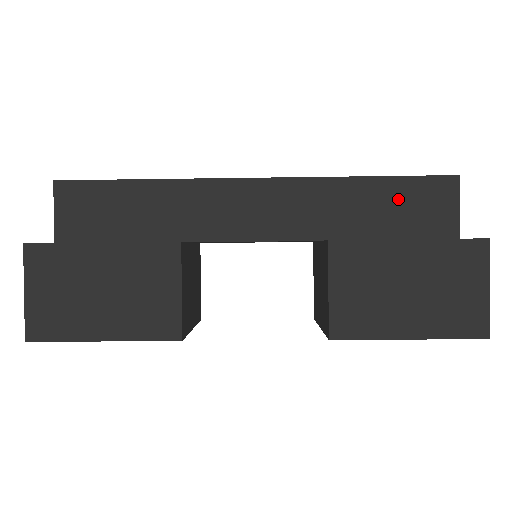
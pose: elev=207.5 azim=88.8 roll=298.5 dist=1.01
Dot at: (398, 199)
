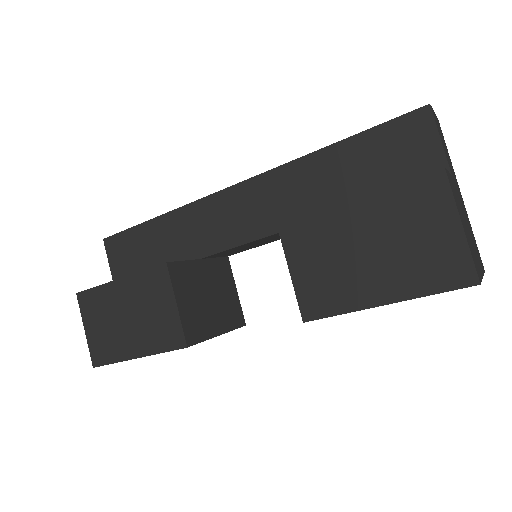
Dot at: (367, 156)
